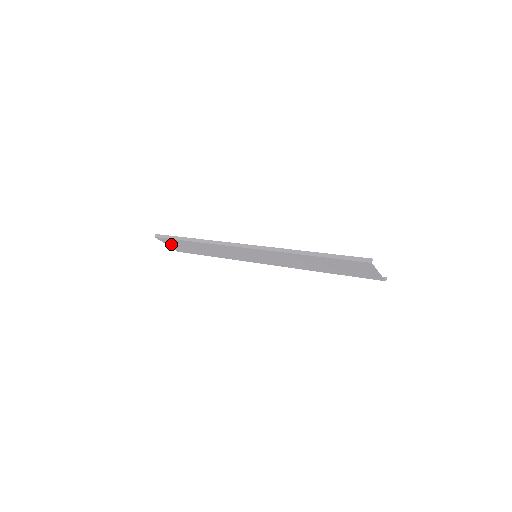
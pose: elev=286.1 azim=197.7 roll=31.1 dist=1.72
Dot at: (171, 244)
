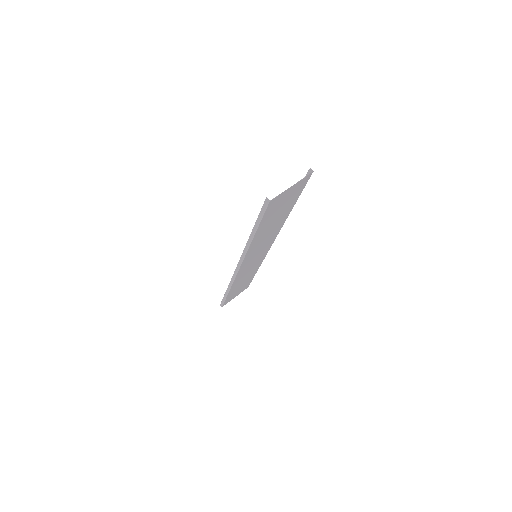
Dot at: (234, 296)
